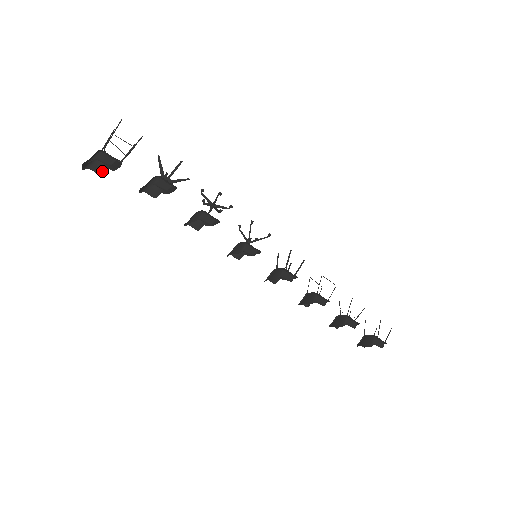
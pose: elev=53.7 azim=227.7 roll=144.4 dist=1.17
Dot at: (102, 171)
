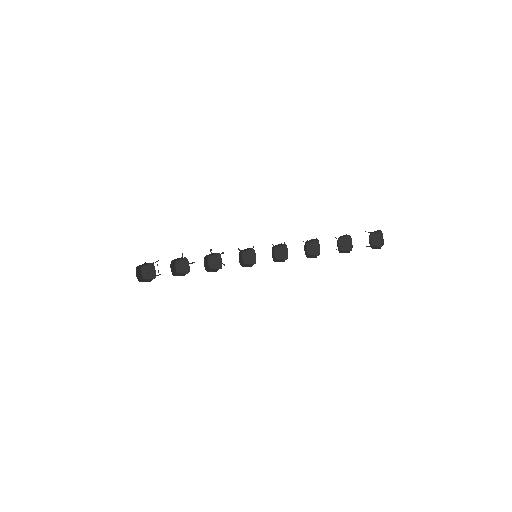
Dot at: (150, 281)
